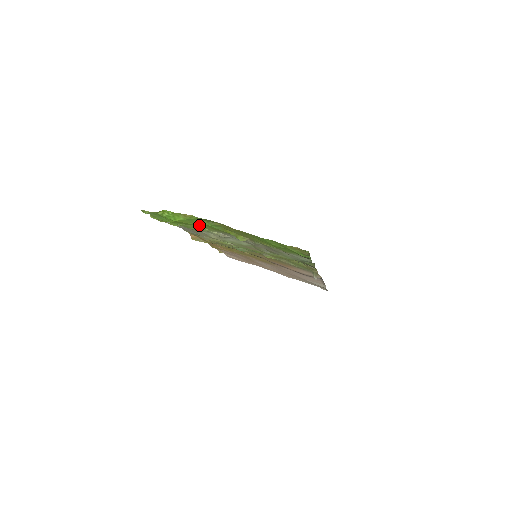
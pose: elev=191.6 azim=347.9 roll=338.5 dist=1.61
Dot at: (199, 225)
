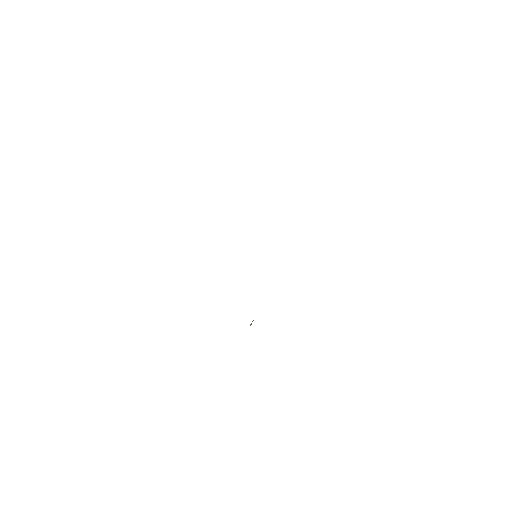
Dot at: occluded
